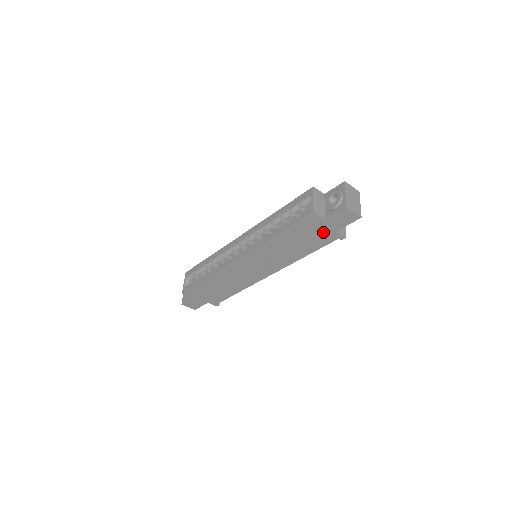
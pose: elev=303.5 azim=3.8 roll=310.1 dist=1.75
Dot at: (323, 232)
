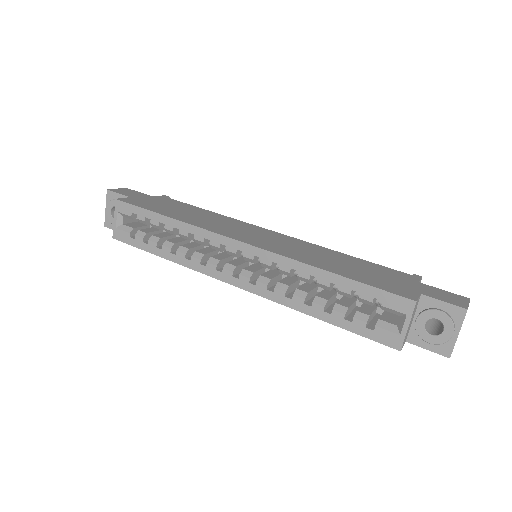
Dot at: occluded
